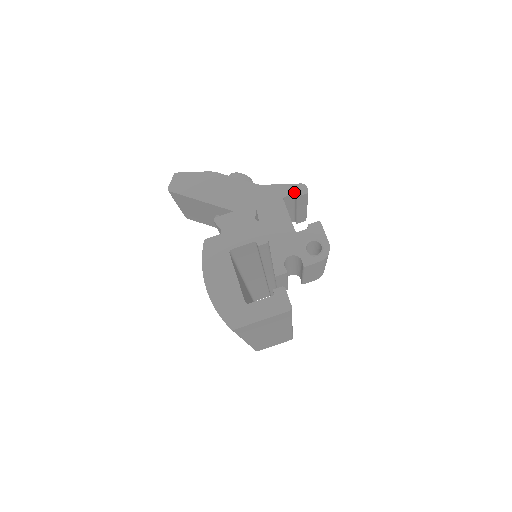
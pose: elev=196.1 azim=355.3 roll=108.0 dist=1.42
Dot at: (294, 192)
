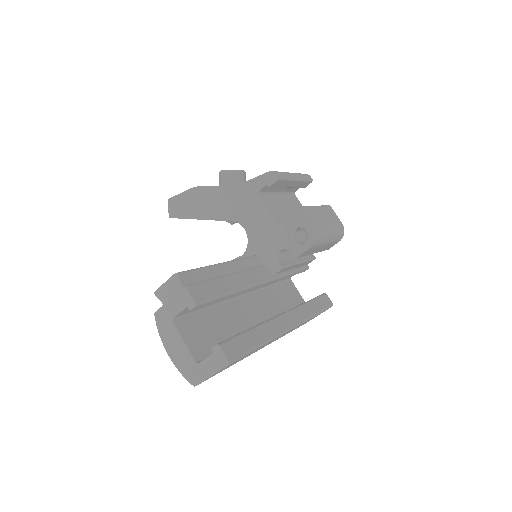
Dot at: (265, 183)
